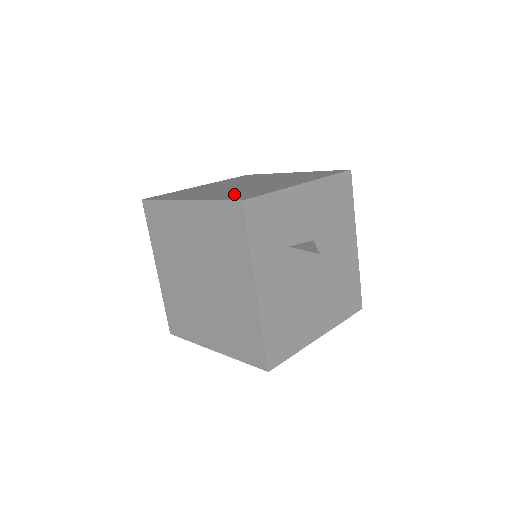
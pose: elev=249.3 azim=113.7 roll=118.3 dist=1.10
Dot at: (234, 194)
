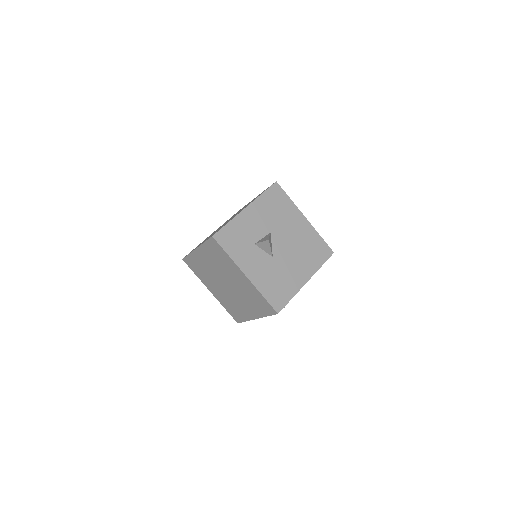
Dot at: (214, 233)
